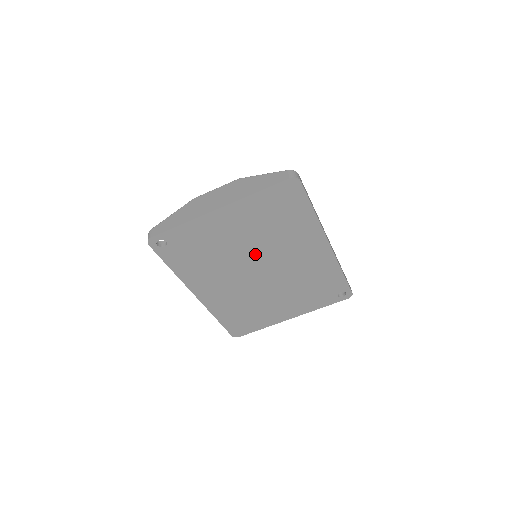
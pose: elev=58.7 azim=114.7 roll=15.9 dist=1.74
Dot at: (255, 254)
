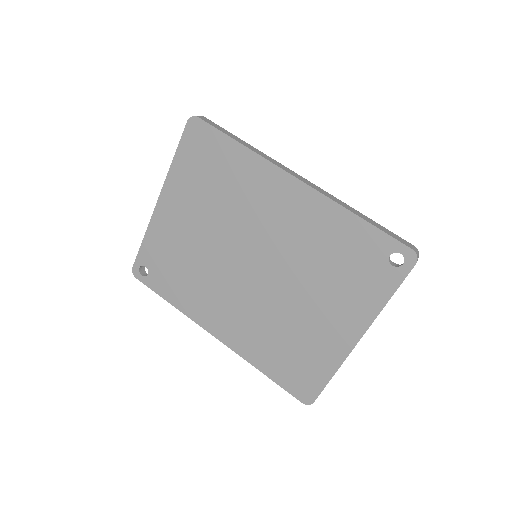
Dot at: (228, 242)
